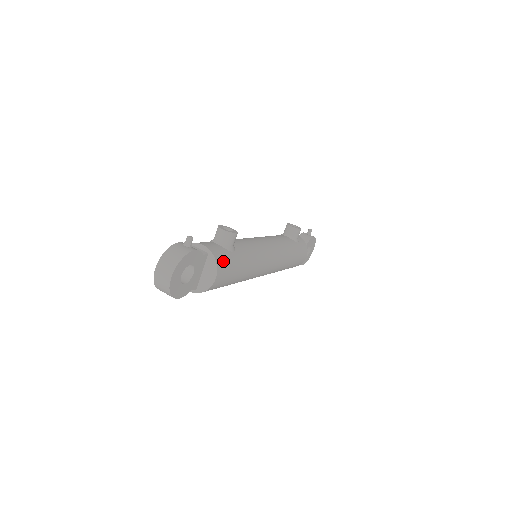
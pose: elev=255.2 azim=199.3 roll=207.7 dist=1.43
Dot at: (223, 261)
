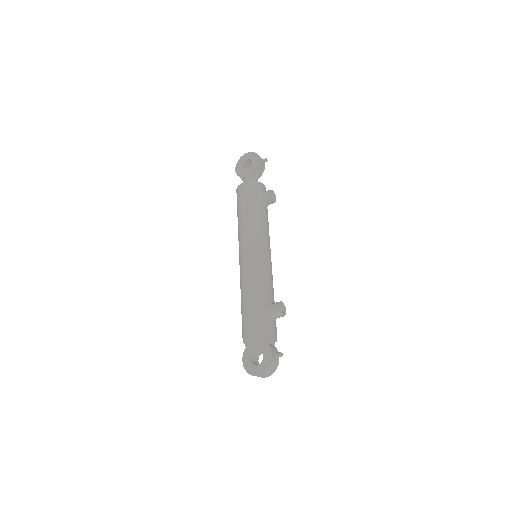
Dot at: occluded
